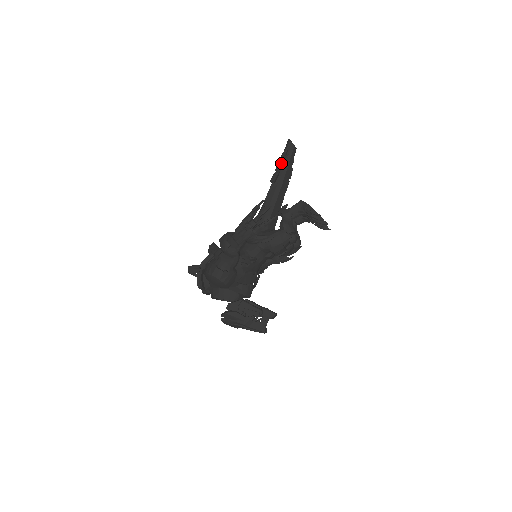
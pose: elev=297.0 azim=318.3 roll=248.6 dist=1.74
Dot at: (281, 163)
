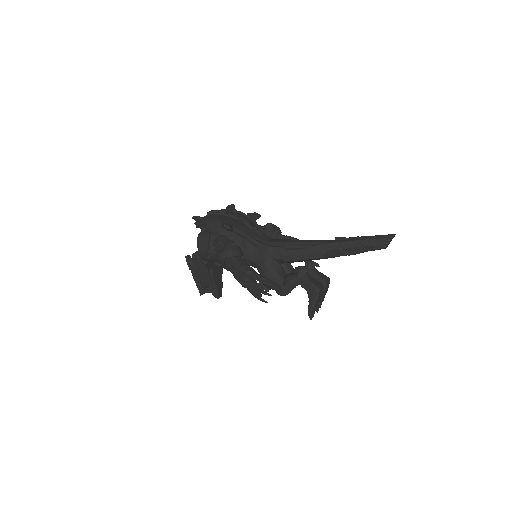
Dot at: (355, 246)
